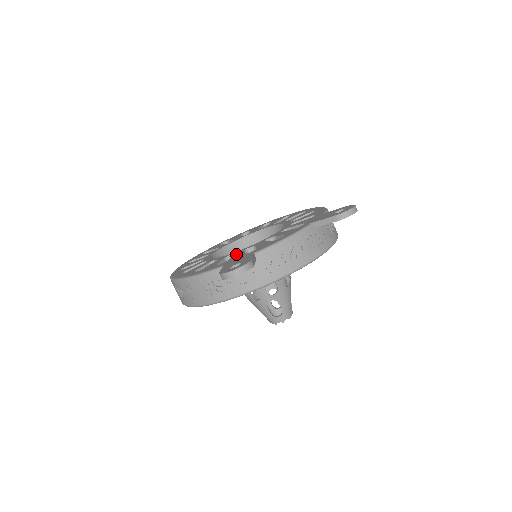
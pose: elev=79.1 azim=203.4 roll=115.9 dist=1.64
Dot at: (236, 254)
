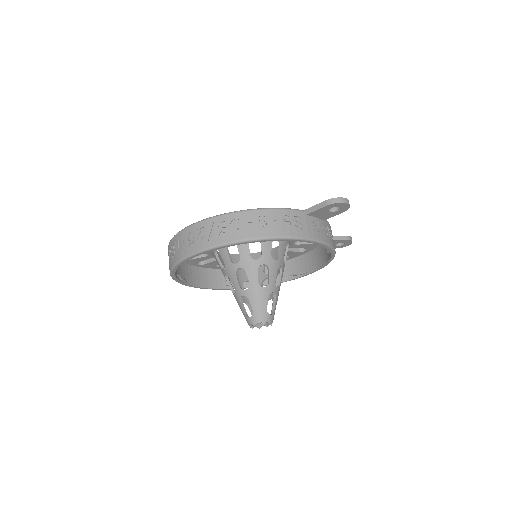
Dot at: occluded
